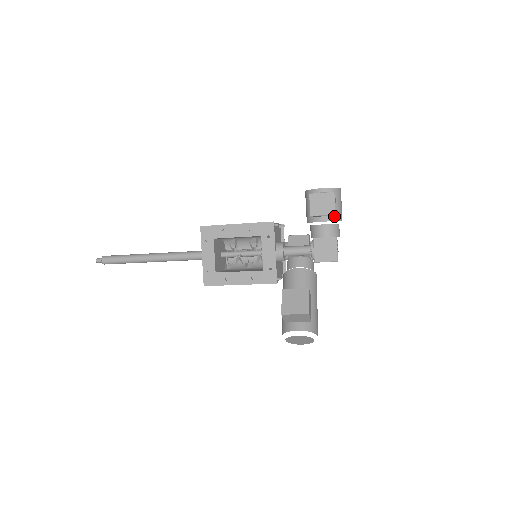
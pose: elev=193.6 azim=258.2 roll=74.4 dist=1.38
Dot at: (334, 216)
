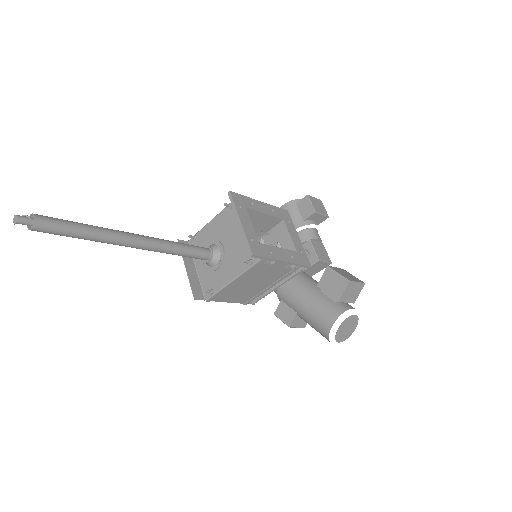
Dot at: occluded
